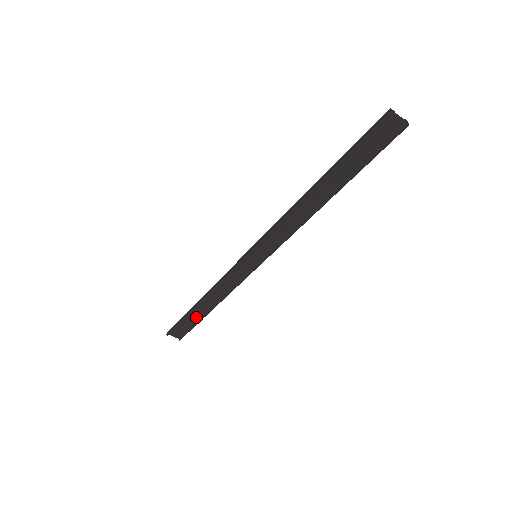
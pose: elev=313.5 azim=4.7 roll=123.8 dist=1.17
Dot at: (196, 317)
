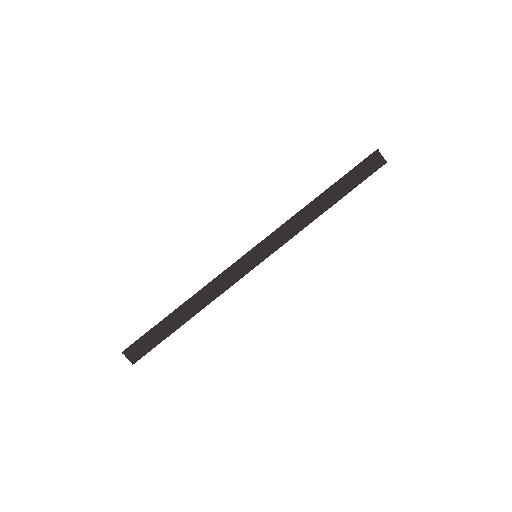
Dot at: (167, 329)
